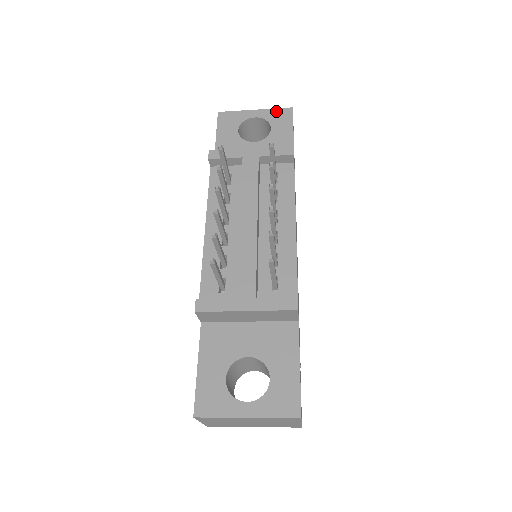
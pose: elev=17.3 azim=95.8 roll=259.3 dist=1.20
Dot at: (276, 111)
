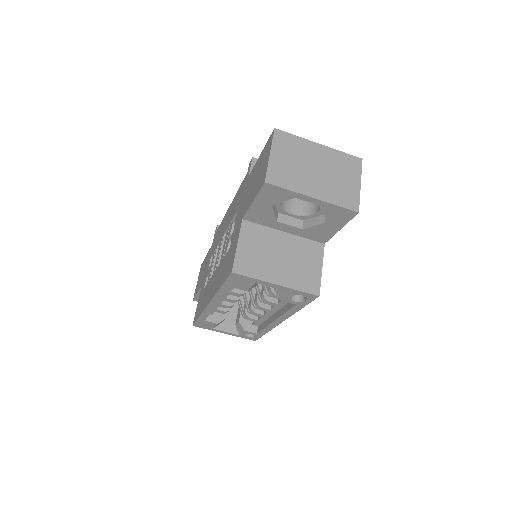
Dot at: occluded
